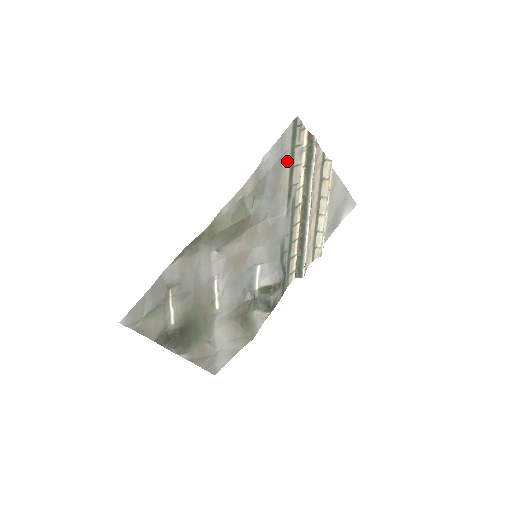
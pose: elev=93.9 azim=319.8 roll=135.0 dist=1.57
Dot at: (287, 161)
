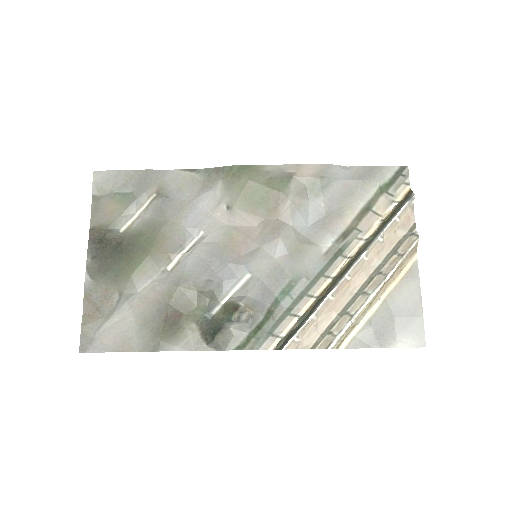
Dot at: (367, 195)
